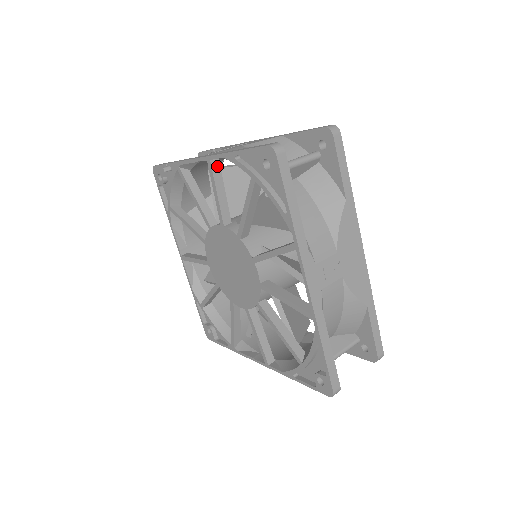
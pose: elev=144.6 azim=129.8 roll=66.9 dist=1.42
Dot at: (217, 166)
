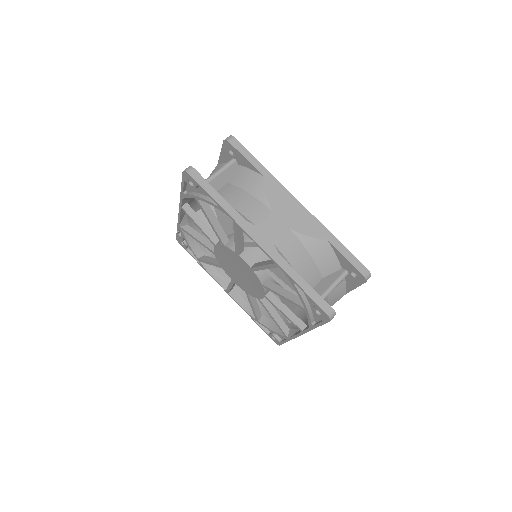
Dot at: (189, 208)
